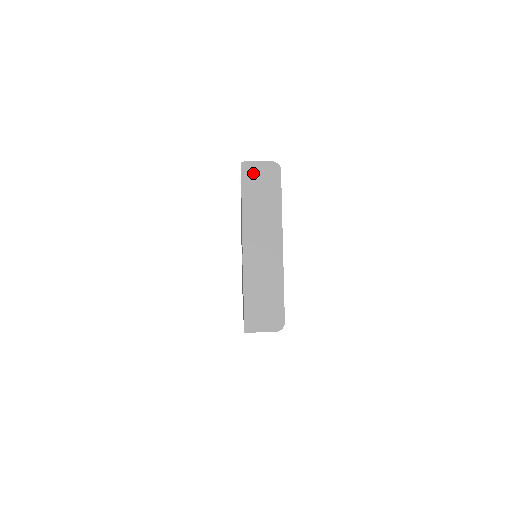
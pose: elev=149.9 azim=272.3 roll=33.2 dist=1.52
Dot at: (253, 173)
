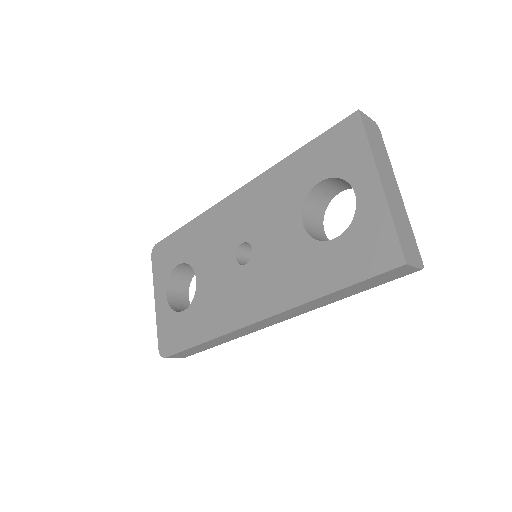
Dot at: (368, 123)
